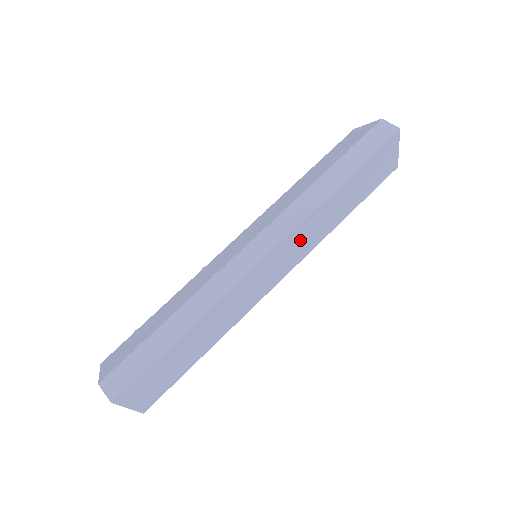
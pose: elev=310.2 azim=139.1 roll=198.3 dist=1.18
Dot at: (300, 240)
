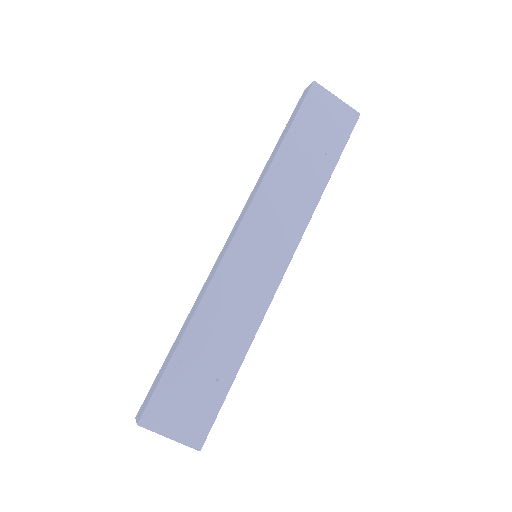
Dot at: (274, 214)
